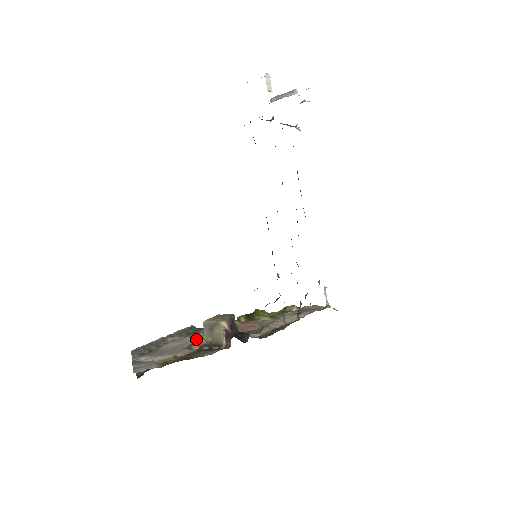
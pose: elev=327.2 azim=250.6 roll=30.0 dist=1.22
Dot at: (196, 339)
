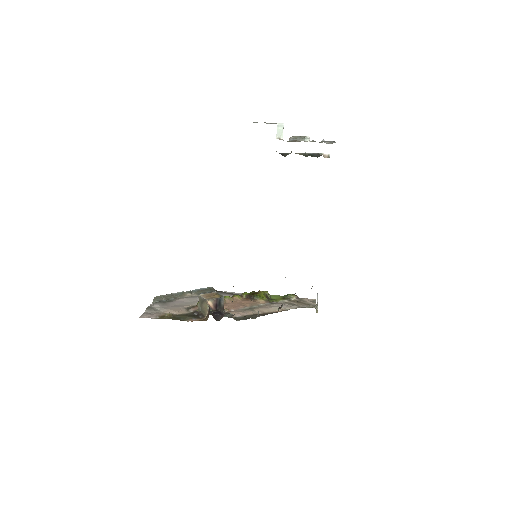
Dot at: (197, 303)
